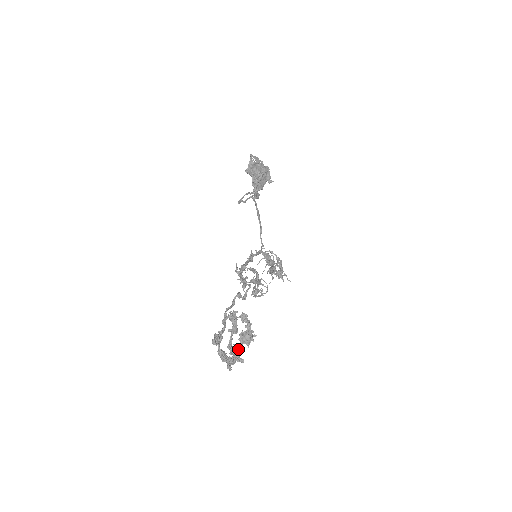
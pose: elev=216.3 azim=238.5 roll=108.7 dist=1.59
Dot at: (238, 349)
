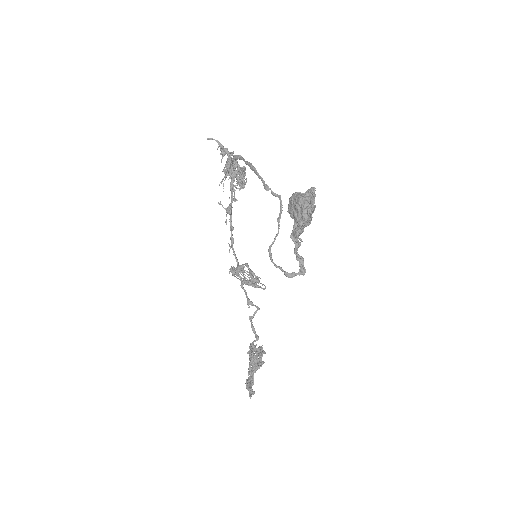
Dot at: occluded
